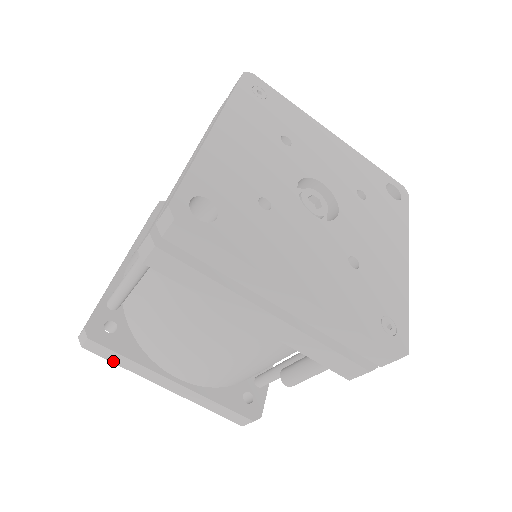
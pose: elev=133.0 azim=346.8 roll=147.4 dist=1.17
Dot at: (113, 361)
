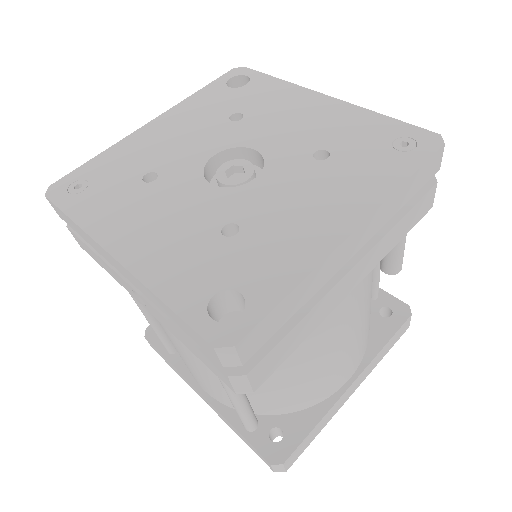
Dot at: (310, 442)
